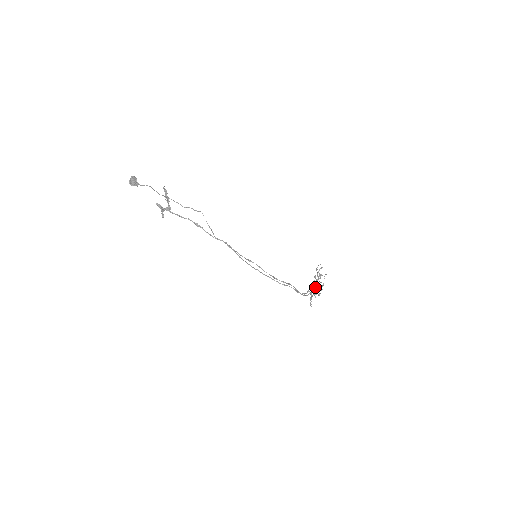
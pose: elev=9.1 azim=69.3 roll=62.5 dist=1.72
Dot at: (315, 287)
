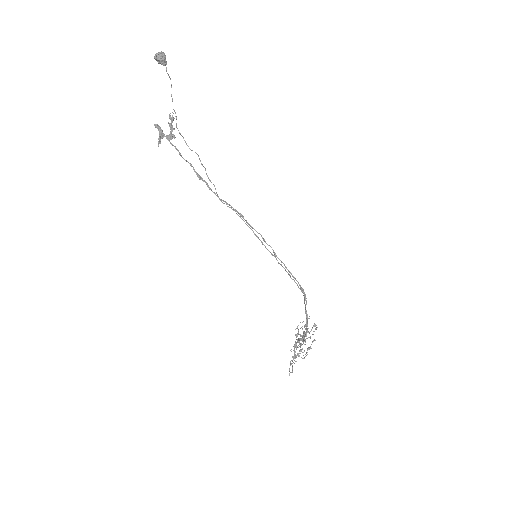
Dot at: occluded
